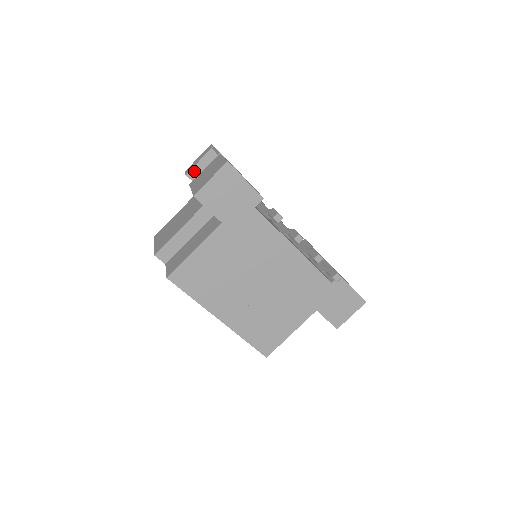
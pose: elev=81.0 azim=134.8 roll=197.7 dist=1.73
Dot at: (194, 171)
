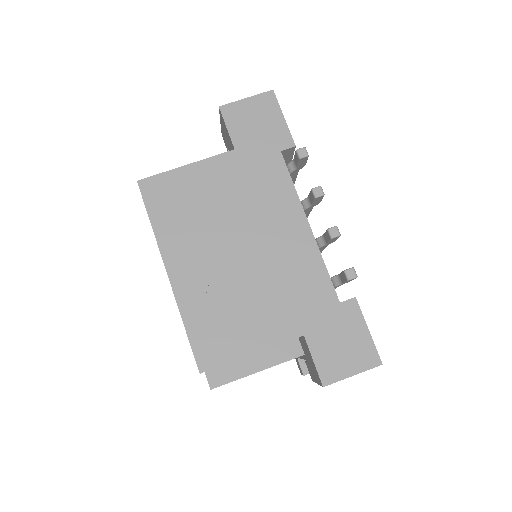
Dot at: occluded
